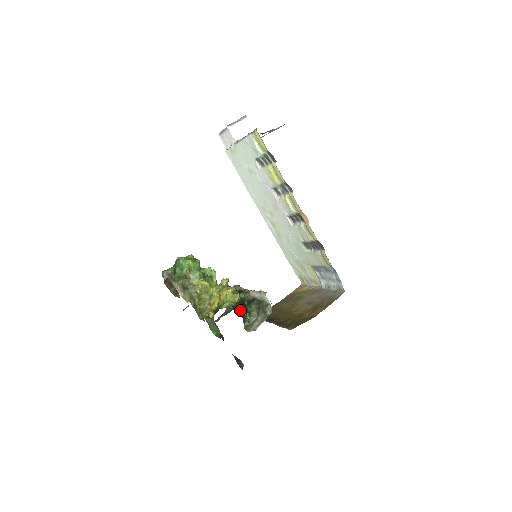
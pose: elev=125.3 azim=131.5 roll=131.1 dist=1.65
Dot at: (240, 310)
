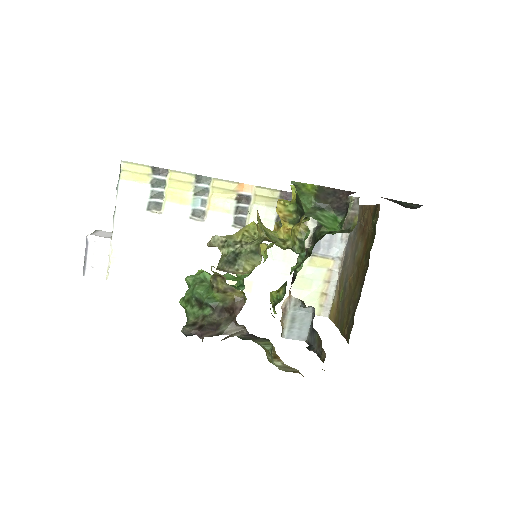
Dot at: occluded
